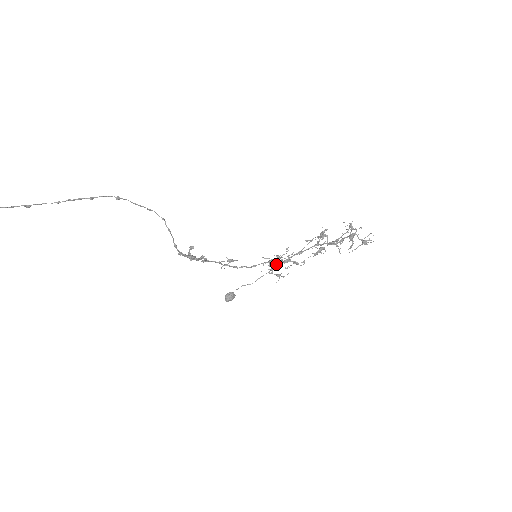
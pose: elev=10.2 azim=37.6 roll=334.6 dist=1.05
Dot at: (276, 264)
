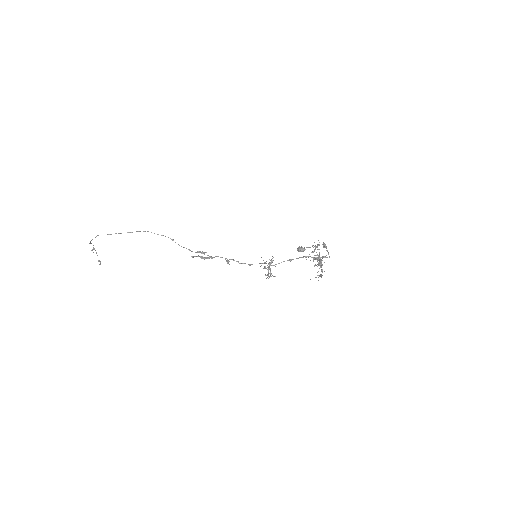
Dot at: (270, 265)
